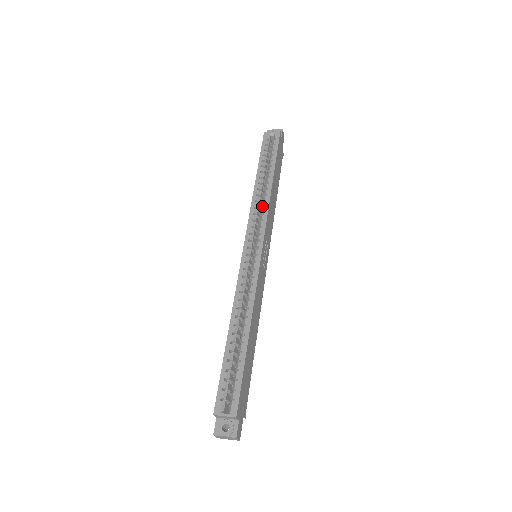
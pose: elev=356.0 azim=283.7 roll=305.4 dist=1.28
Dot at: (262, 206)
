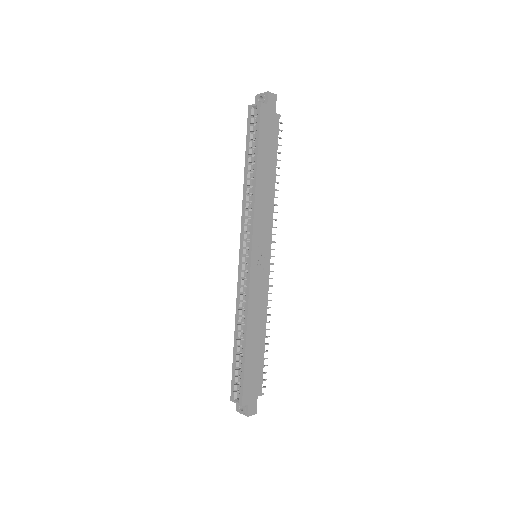
Dot at: (250, 207)
